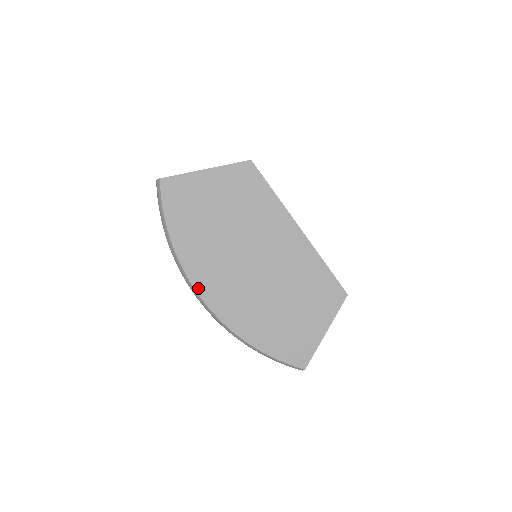
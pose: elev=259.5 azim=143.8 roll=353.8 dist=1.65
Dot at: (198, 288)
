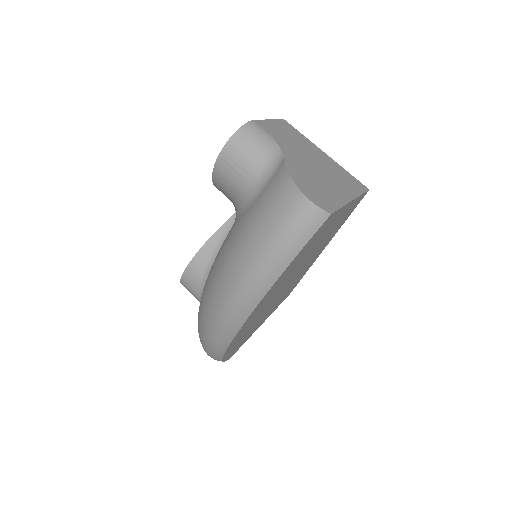
Dot at: occluded
